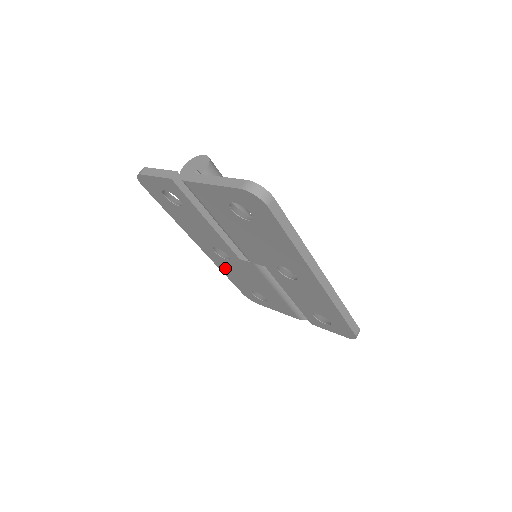
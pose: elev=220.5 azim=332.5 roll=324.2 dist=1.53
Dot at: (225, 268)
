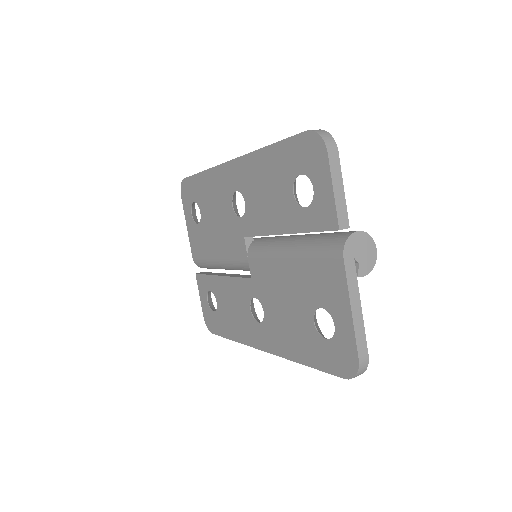
Dot at: (215, 185)
